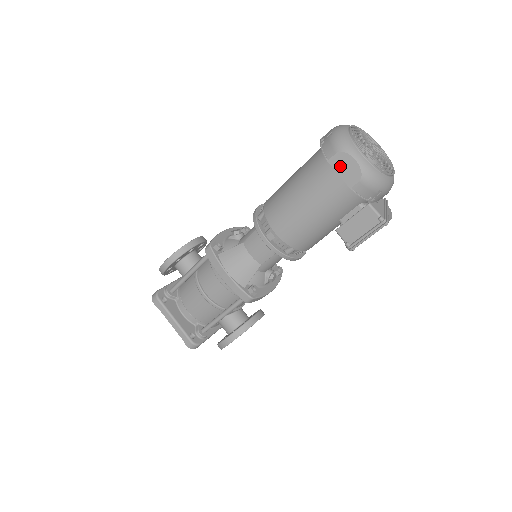
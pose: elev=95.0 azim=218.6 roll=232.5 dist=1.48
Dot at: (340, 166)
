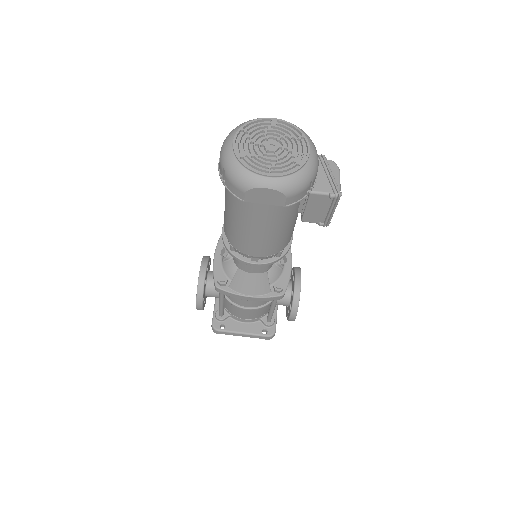
Dot at: (258, 199)
